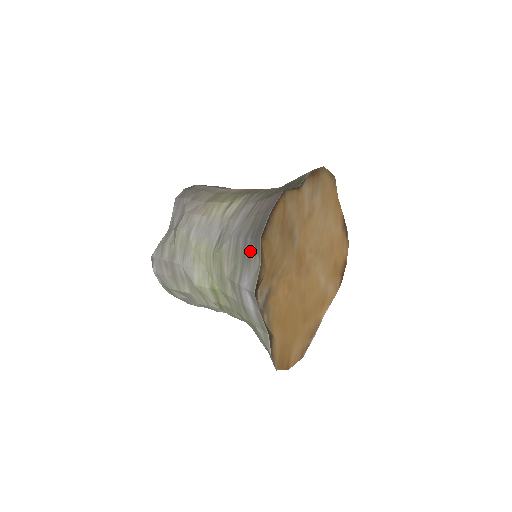
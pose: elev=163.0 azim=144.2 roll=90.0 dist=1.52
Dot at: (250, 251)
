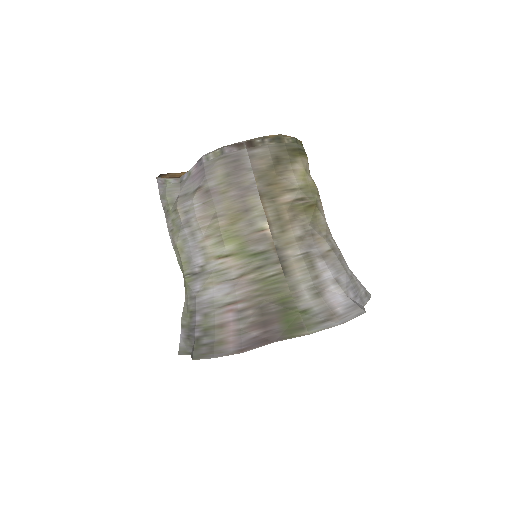
Dot at: (191, 338)
